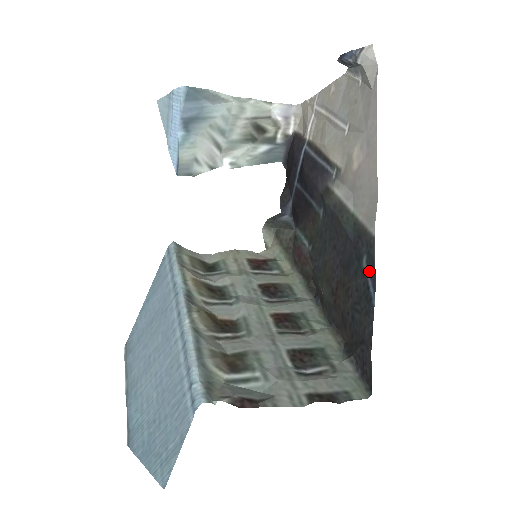
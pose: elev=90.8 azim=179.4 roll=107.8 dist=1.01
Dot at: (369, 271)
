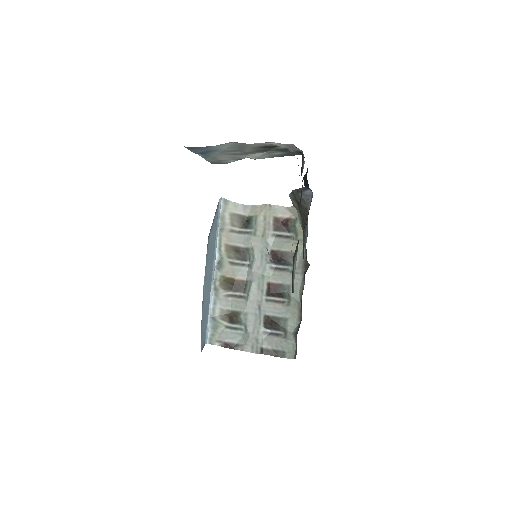
Dot at: occluded
